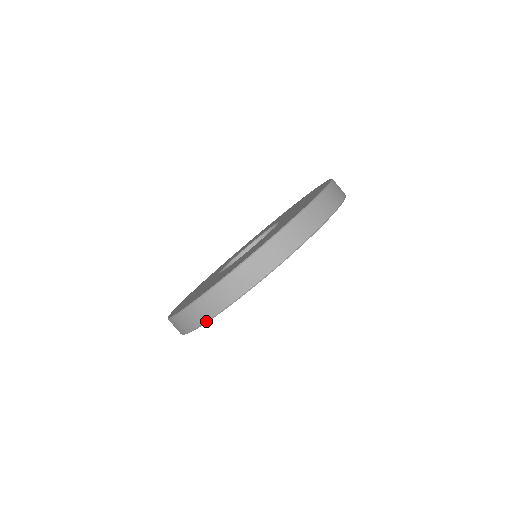
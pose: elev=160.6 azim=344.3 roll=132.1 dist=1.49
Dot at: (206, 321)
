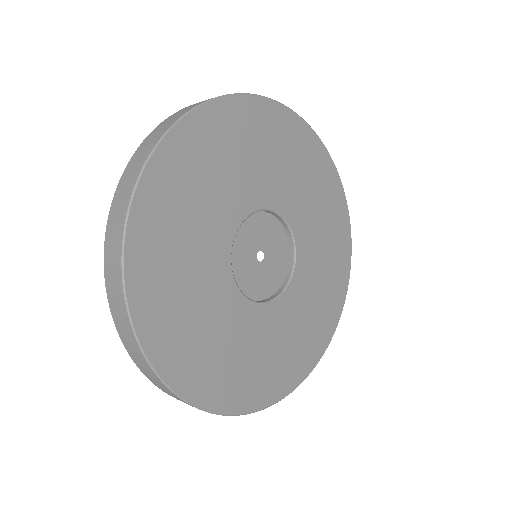
Dot at: (136, 340)
